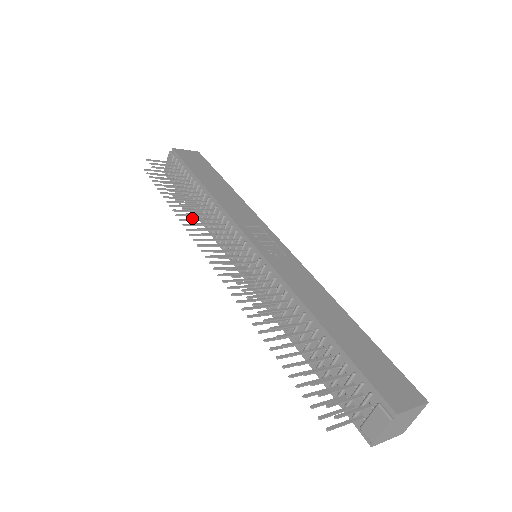
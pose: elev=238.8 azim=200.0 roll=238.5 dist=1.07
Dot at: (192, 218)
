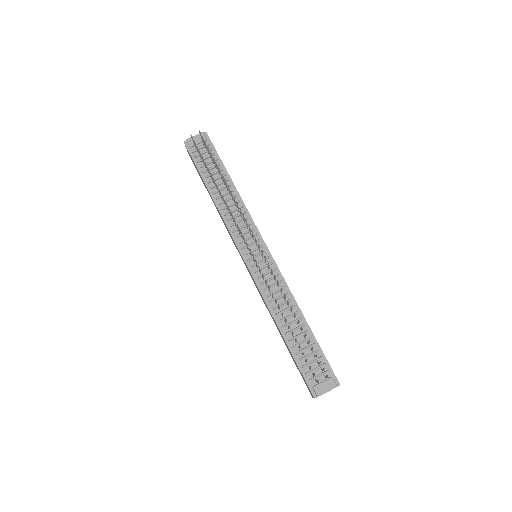
Dot at: (240, 208)
